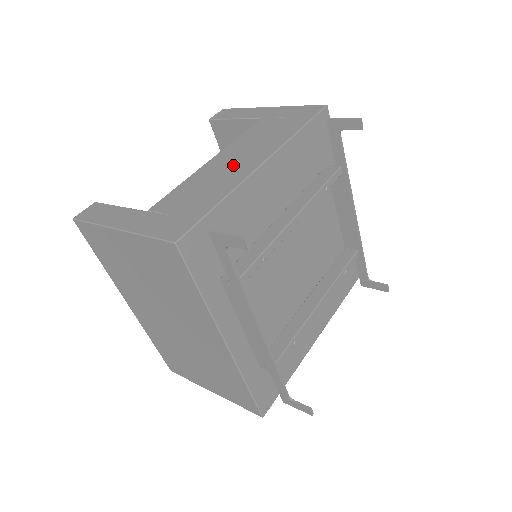
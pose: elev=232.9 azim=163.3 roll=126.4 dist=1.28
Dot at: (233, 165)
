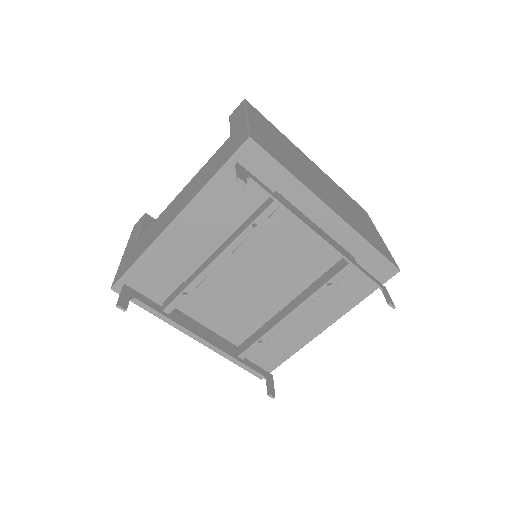
Dot at: (171, 212)
